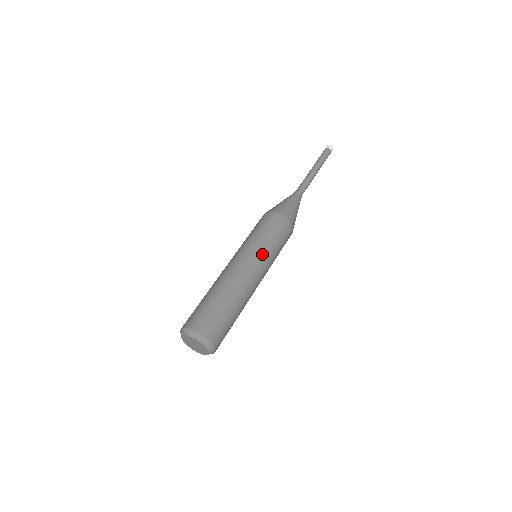
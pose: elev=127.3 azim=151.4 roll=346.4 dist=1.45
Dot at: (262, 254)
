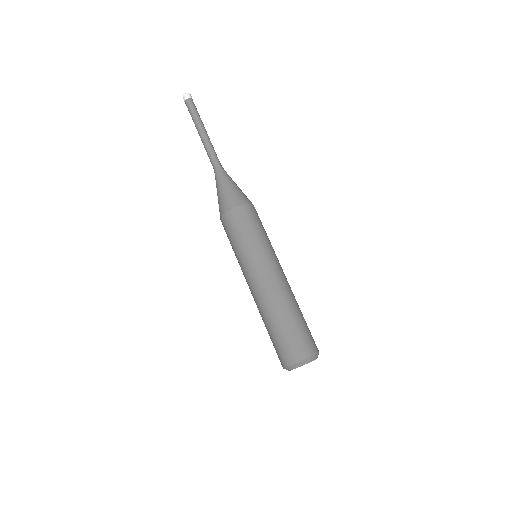
Dot at: (274, 253)
